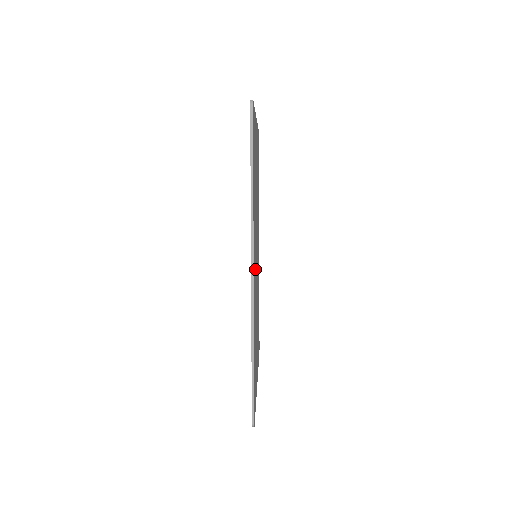
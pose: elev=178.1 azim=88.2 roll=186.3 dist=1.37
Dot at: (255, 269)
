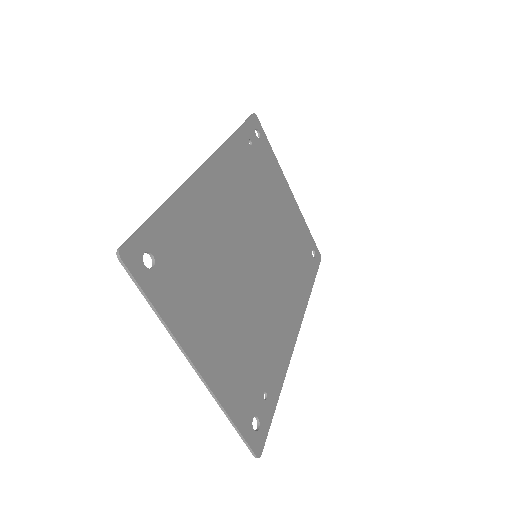
Dot at: (229, 211)
